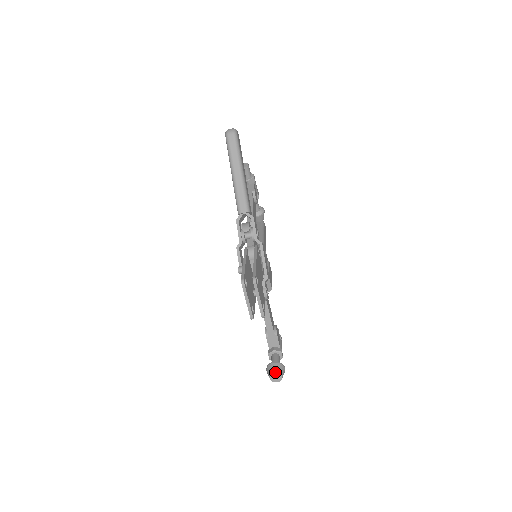
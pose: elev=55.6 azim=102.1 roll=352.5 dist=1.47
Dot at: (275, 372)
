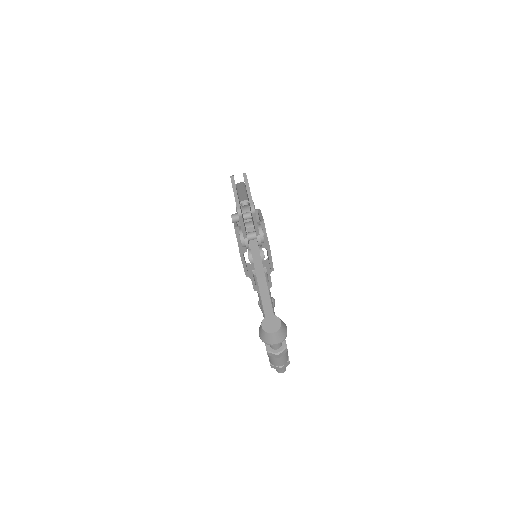
Dot at: (270, 315)
